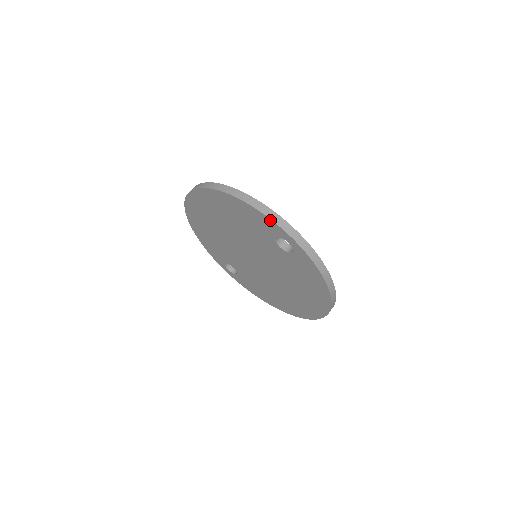
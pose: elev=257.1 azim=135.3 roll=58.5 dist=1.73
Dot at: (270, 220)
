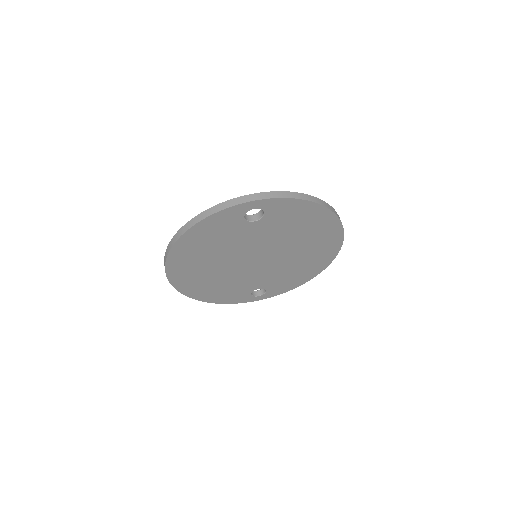
Dot at: (224, 211)
